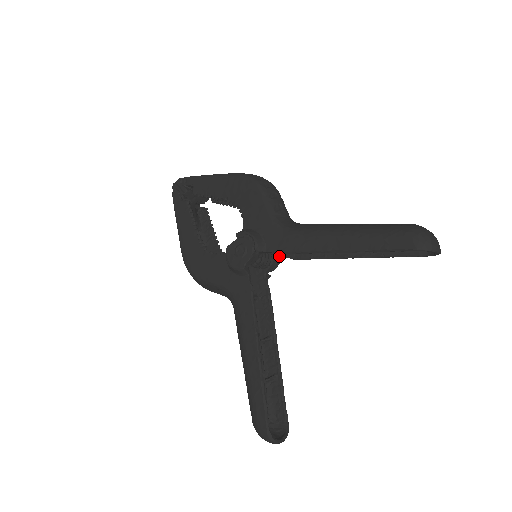
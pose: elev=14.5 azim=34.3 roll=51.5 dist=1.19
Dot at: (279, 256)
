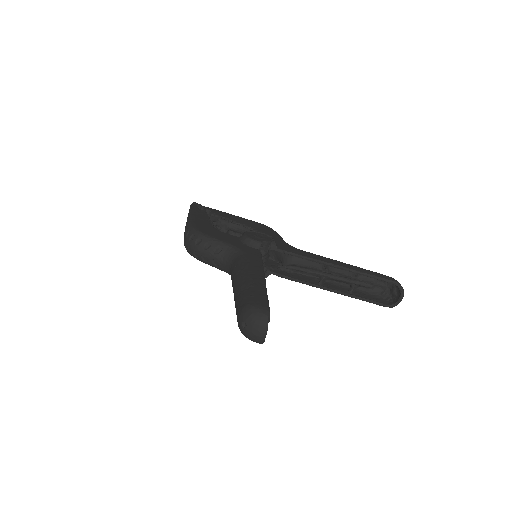
Dot at: (269, 270)
